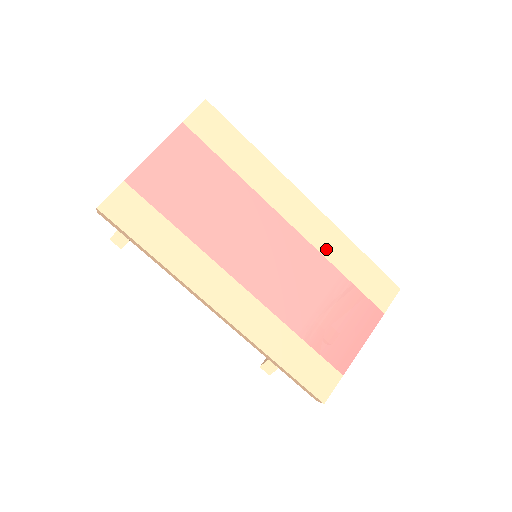
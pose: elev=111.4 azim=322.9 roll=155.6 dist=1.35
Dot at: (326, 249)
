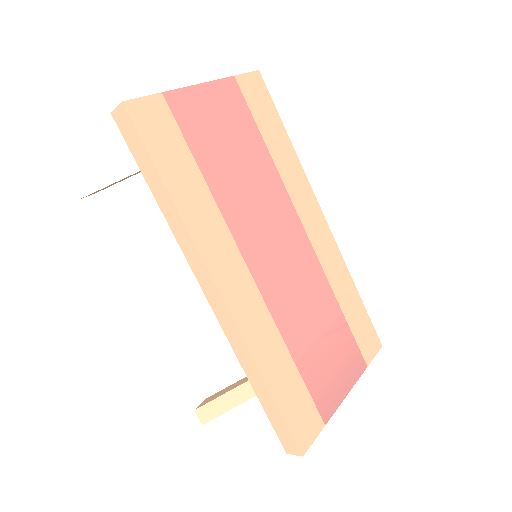
Dot at: (331, 274)
